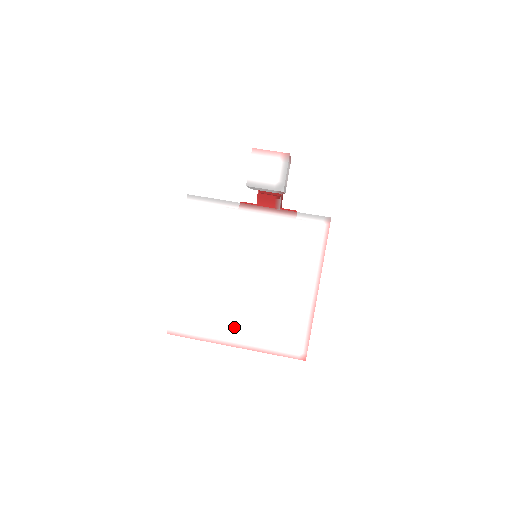
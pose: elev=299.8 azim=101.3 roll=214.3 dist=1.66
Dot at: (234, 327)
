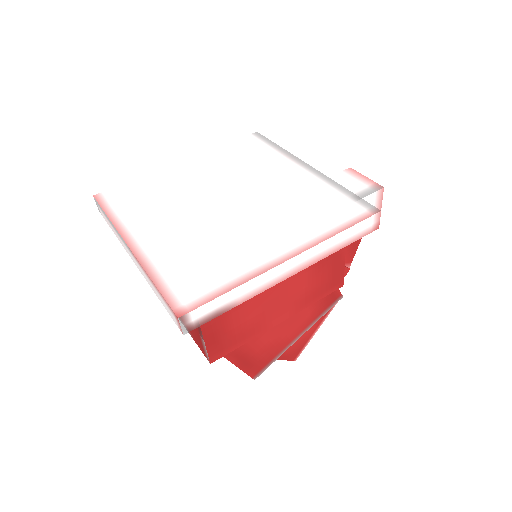
Dot at: (155, 230)
